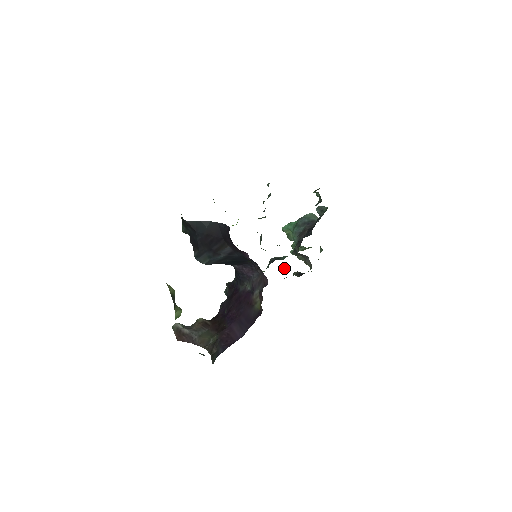
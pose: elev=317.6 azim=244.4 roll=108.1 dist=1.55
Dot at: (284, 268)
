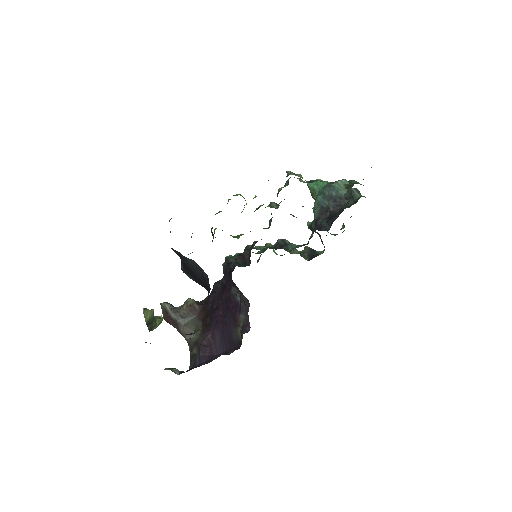
Dot at: (292, 251)
